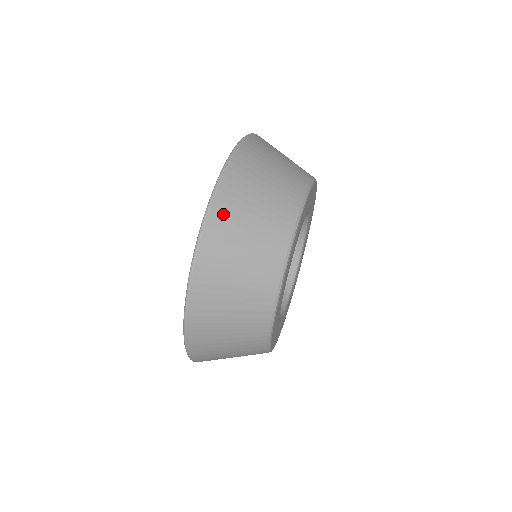
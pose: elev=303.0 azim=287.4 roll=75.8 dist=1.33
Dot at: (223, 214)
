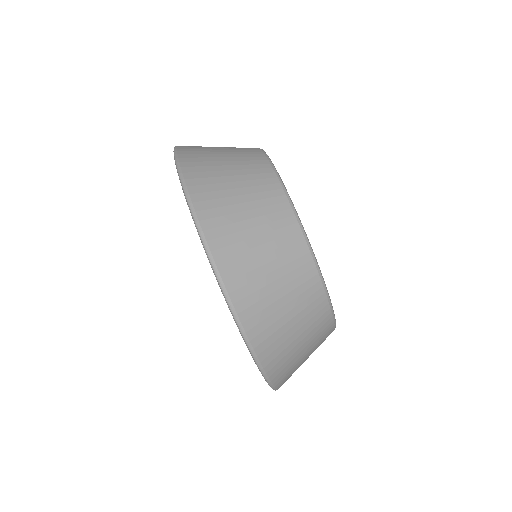
Dot at: (211, 211)
